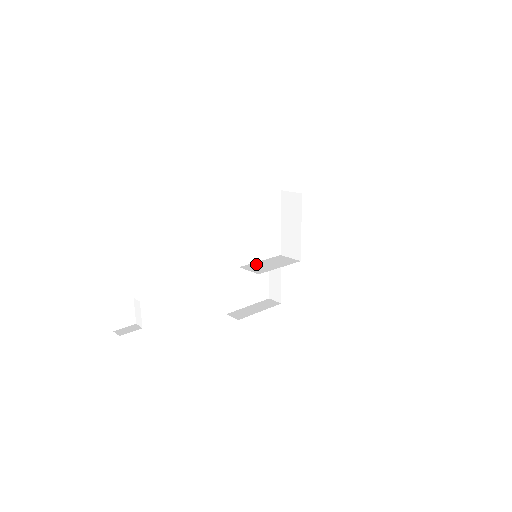
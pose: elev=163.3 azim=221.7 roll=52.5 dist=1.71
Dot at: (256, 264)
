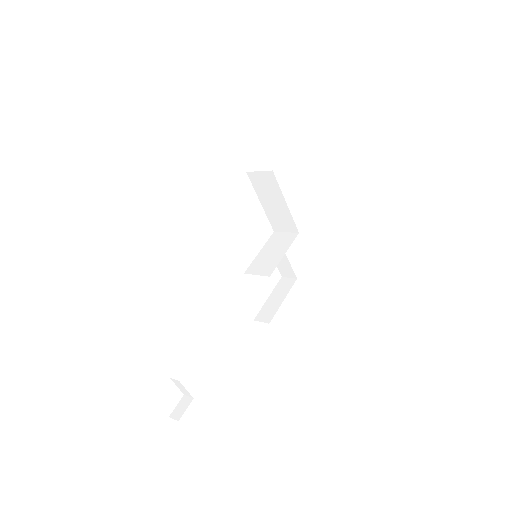
Dot at: (258, 260)
